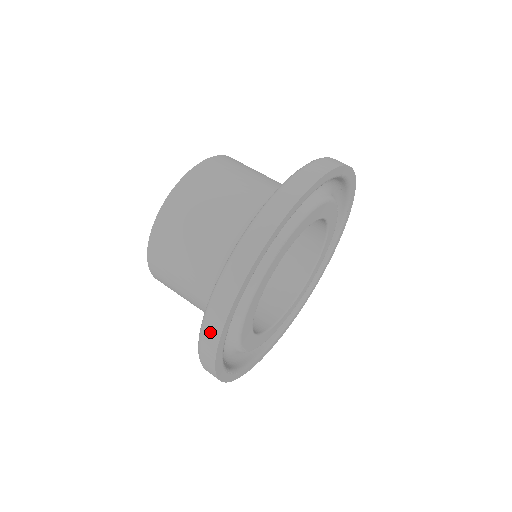
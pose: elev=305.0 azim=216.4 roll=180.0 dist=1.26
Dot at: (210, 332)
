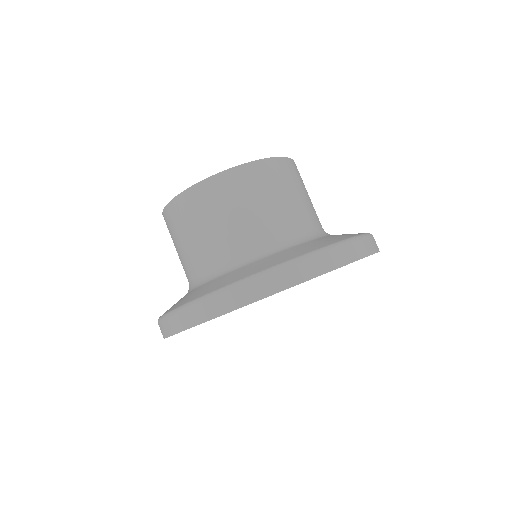
Dot at: (187, 317)
